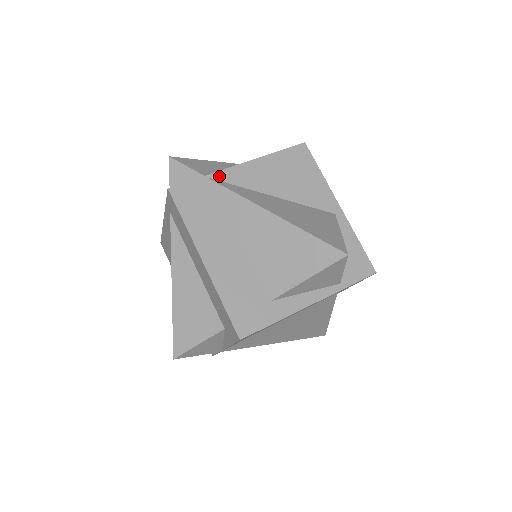
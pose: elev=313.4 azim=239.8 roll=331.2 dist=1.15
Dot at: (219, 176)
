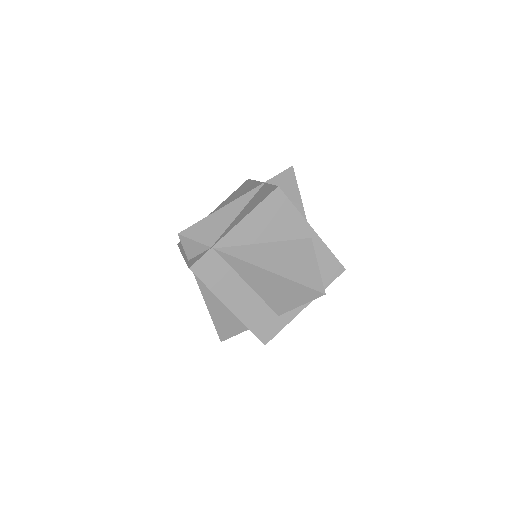
Dot at: (221, 244)
